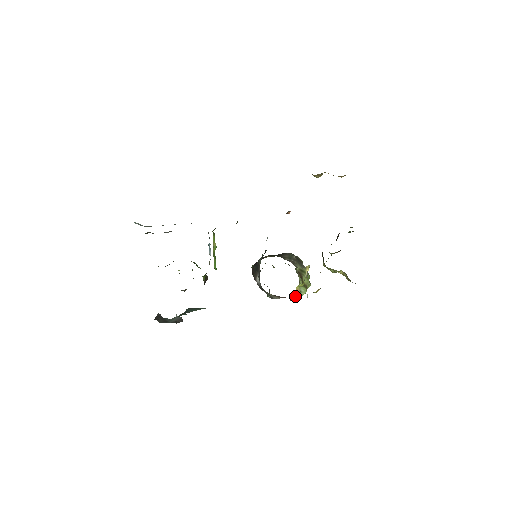
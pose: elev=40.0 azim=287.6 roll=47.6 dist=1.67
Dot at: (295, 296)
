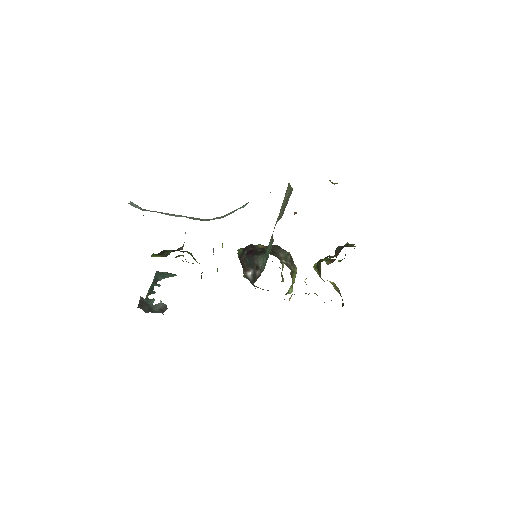
Dot at: occluded
